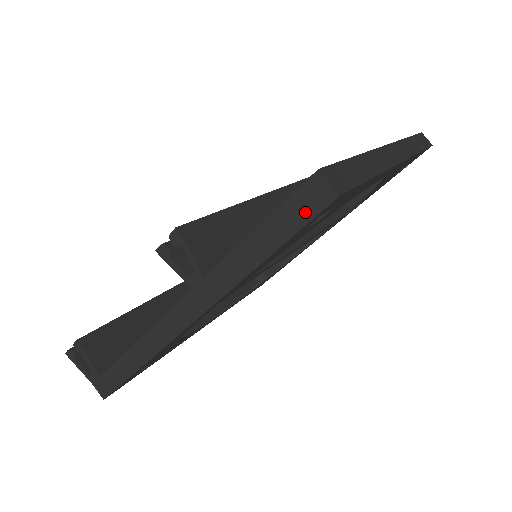
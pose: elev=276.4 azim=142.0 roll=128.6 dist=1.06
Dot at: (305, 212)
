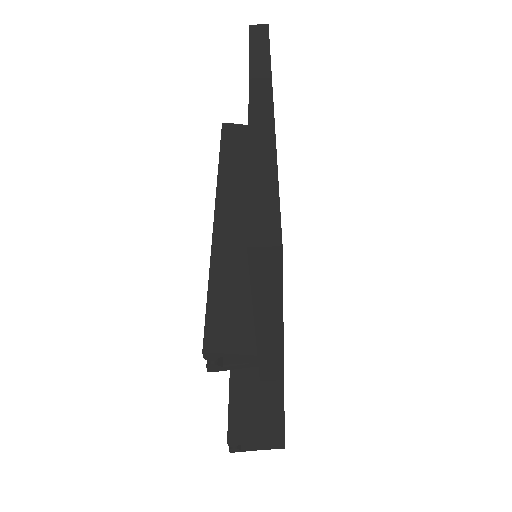
Dot at: (272, 274)
